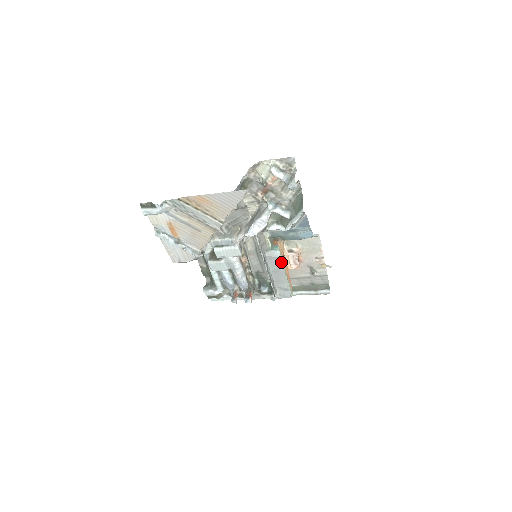
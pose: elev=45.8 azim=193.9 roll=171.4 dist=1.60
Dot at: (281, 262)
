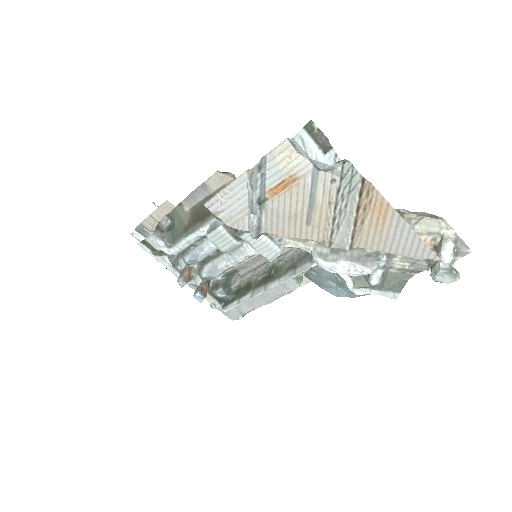
Dot at: (284, 294)
